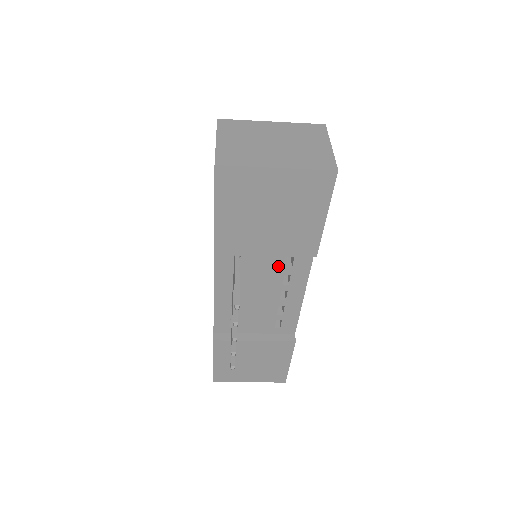
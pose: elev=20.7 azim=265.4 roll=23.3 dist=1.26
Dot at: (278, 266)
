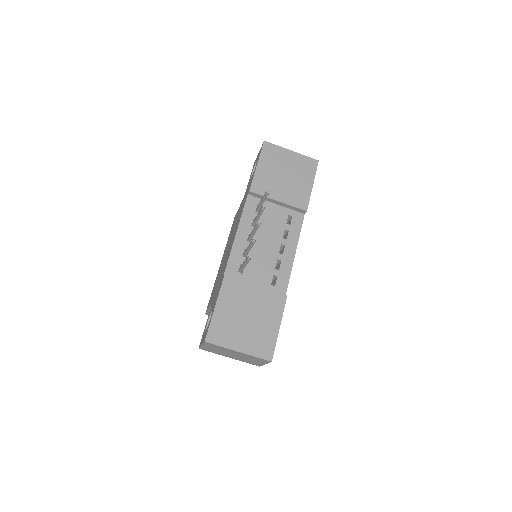
Dot at: (282, 221)
